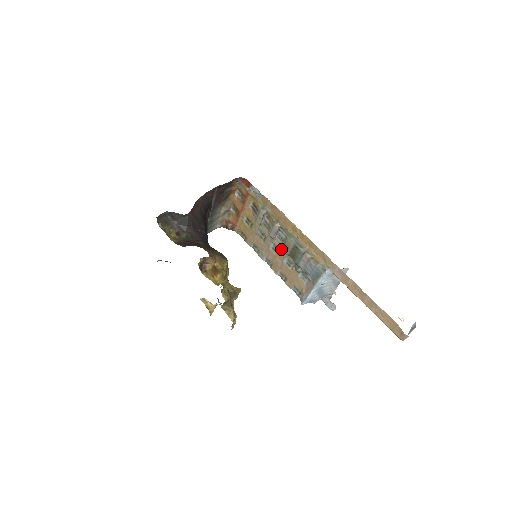
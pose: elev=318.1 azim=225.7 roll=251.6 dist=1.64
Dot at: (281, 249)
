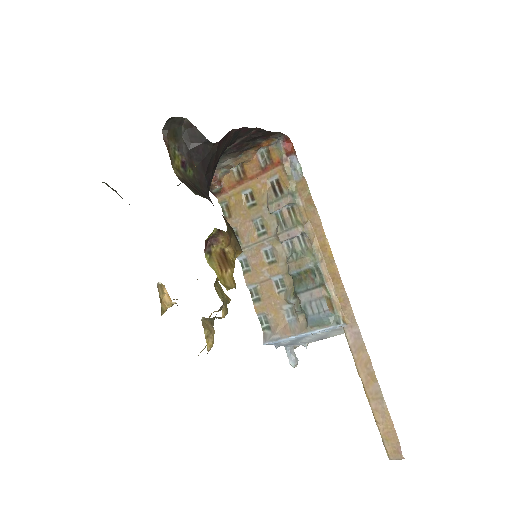
Dot at: (281, 260)
